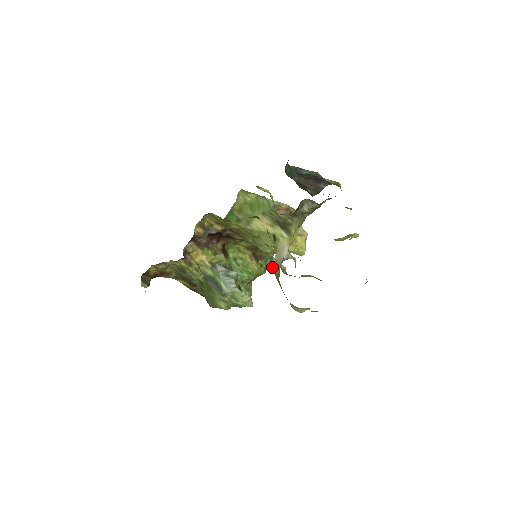
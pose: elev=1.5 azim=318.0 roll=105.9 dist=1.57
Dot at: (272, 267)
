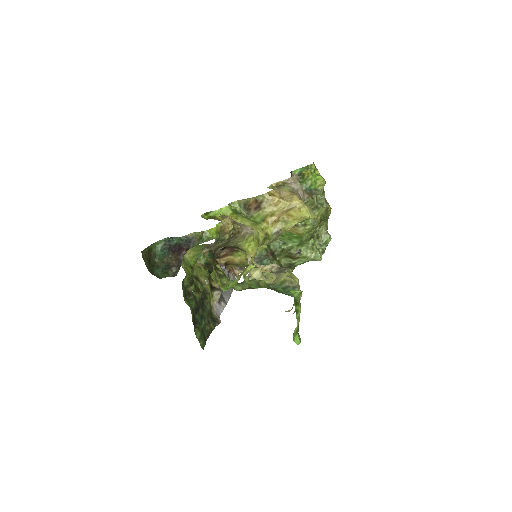
Dot at: occluded
